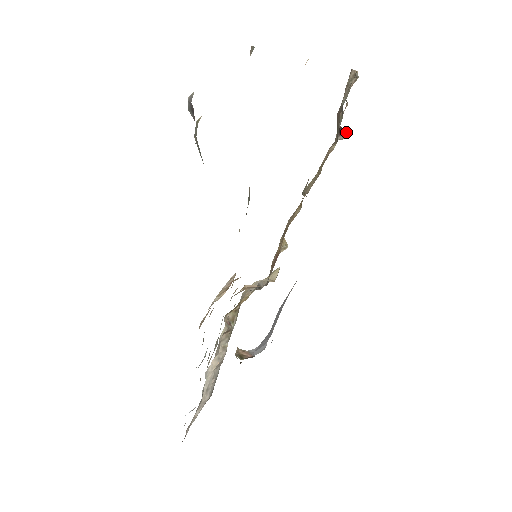
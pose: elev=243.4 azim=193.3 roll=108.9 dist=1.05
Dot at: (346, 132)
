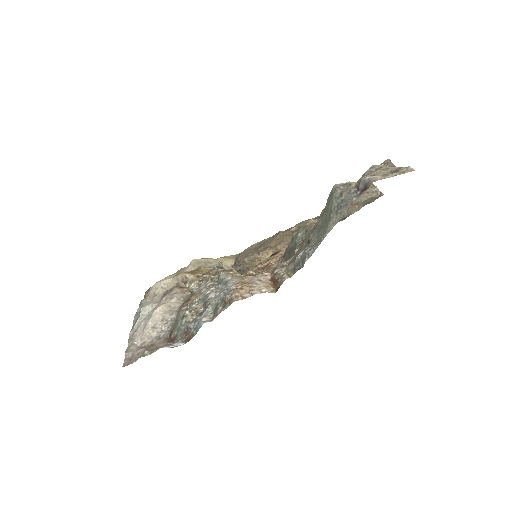
Dot at: occluded
